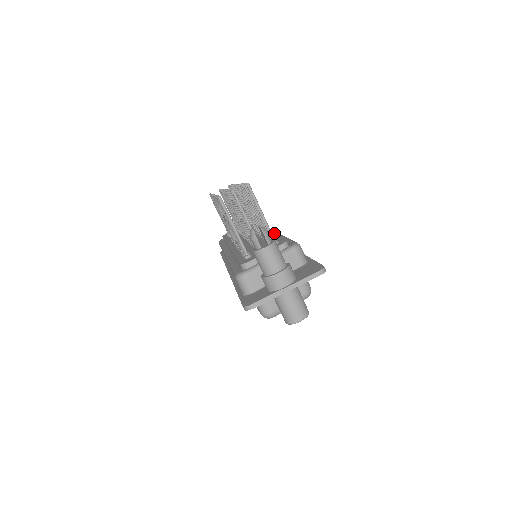
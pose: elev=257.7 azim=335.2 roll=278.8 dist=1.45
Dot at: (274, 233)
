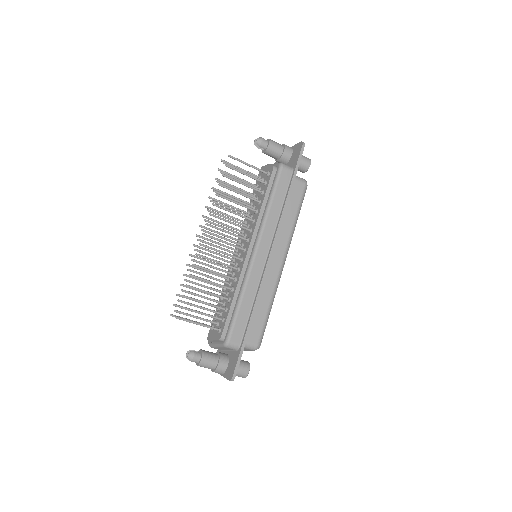
Dot at: (235, 289)
